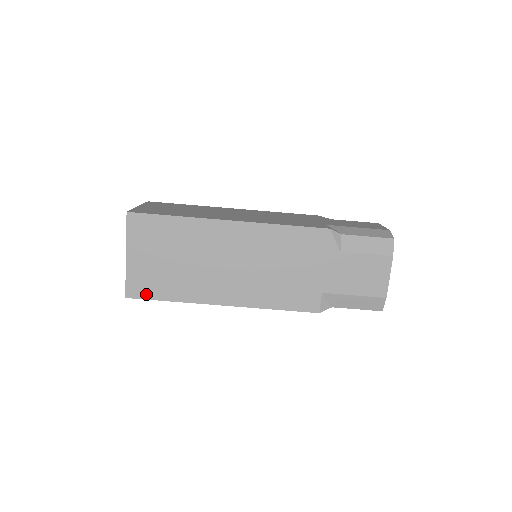
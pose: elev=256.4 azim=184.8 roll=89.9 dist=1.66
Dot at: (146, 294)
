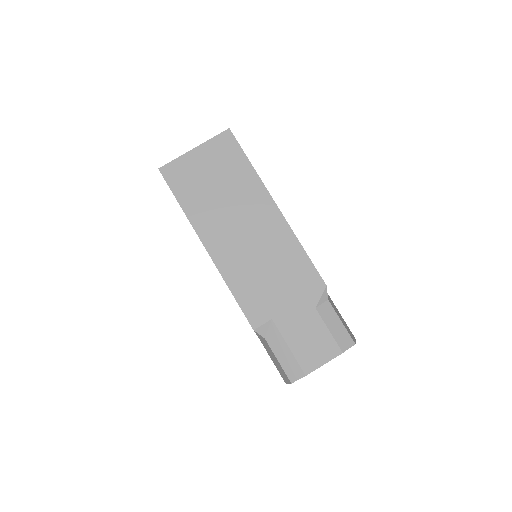
Dot at: (173, 182)
